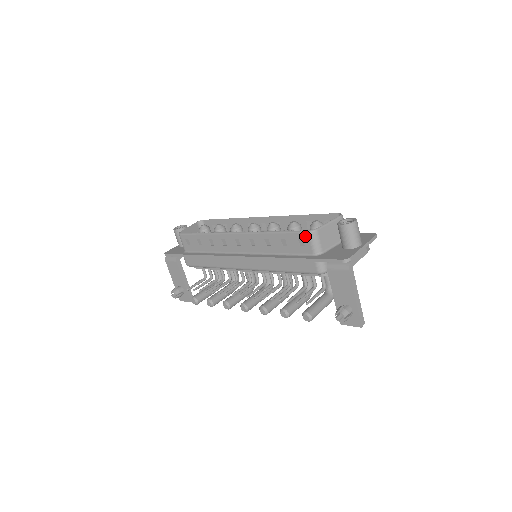
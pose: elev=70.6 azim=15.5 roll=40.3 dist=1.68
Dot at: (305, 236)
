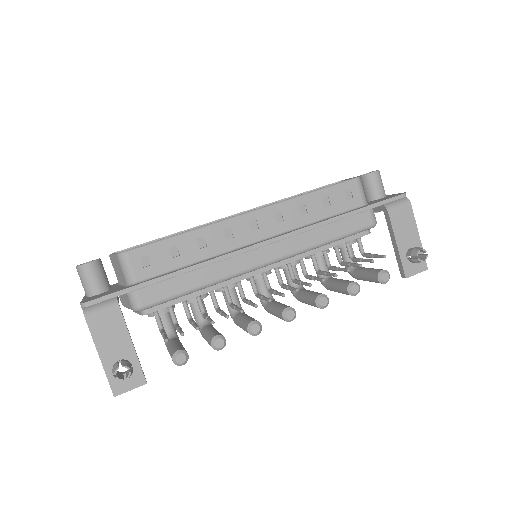
Dot at: (353, 184)
